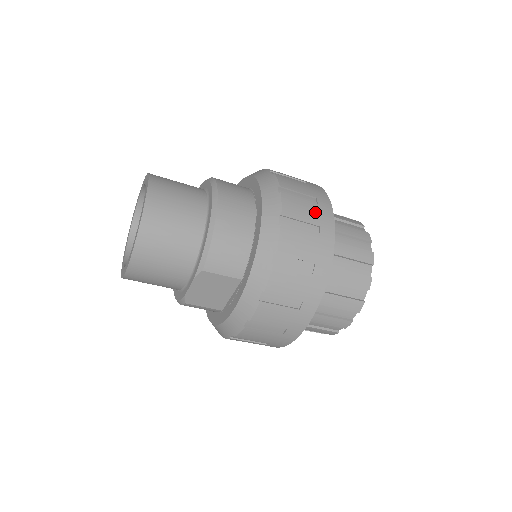
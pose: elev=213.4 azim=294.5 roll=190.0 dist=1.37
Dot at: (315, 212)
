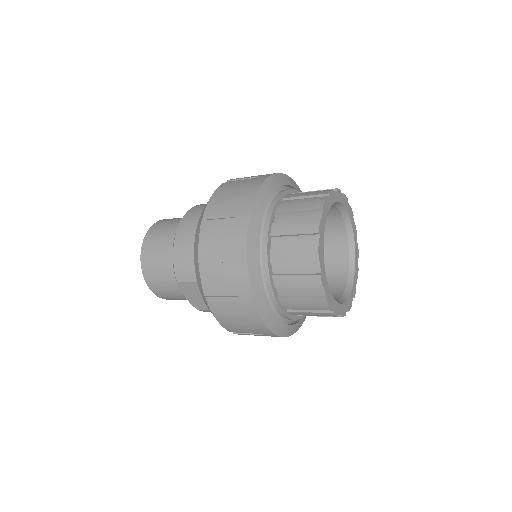
Dot at: (234, 205)
